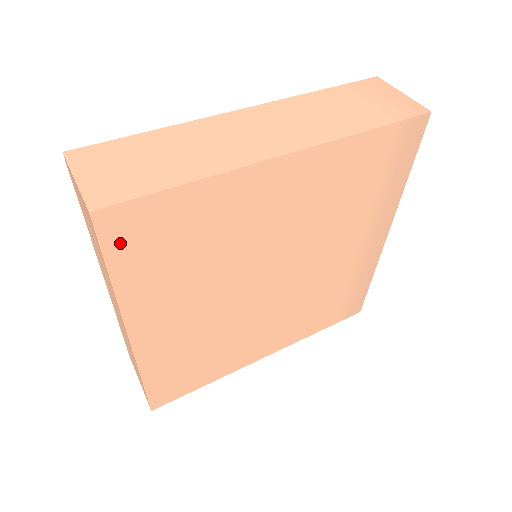
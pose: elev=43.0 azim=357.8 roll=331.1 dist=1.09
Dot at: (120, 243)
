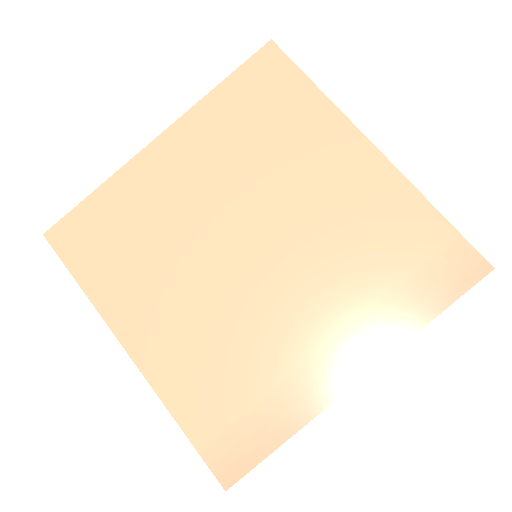
Dot at: (253, 72)
